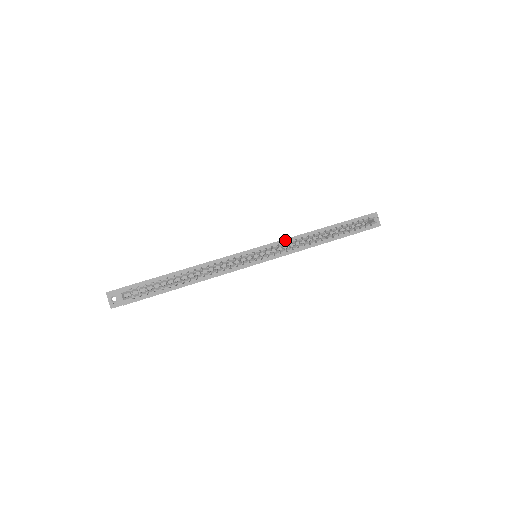
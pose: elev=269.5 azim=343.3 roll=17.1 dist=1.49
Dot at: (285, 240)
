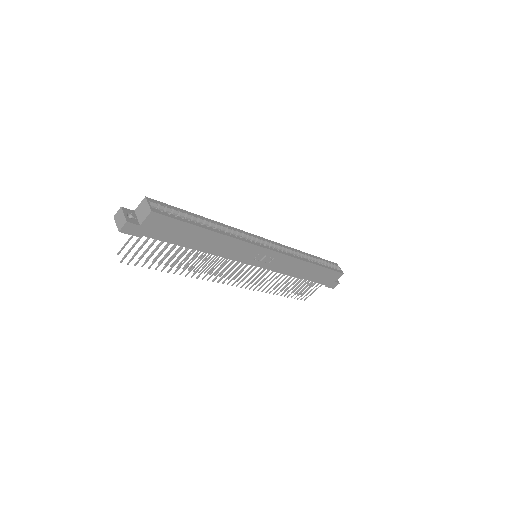
Dot at: (283, 245)
